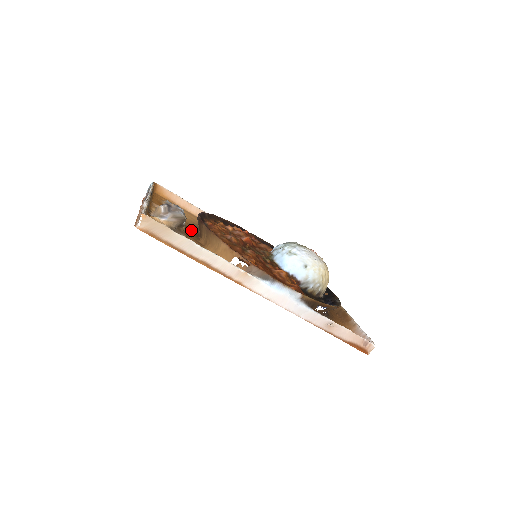
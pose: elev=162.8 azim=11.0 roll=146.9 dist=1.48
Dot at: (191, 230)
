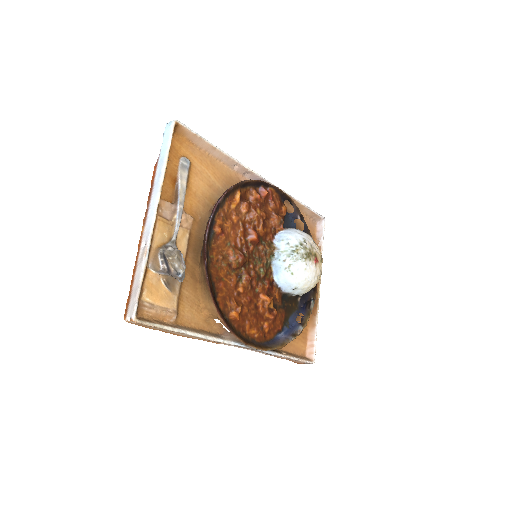
Dot at: (195, 239)
